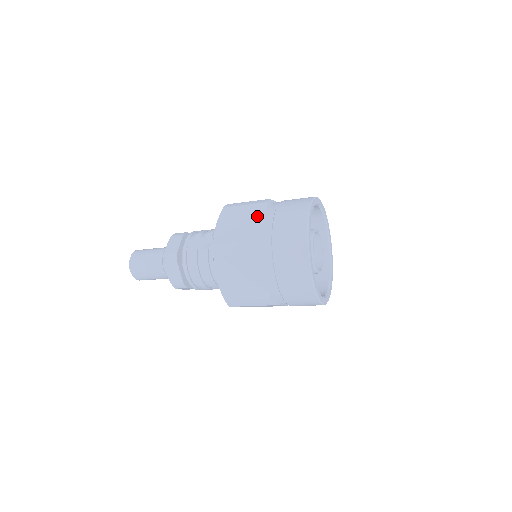
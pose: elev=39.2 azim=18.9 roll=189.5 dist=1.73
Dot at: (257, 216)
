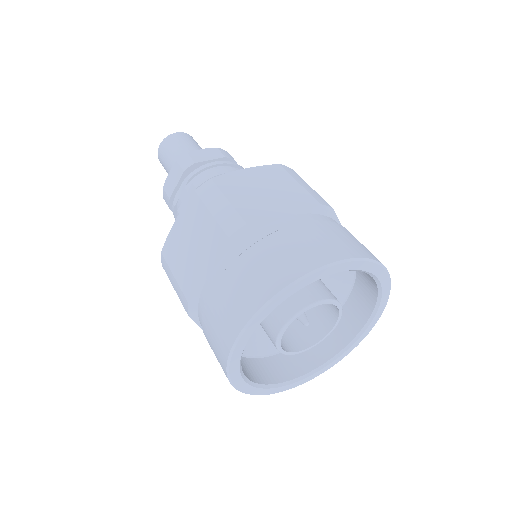
Dot at: (207, 255)
